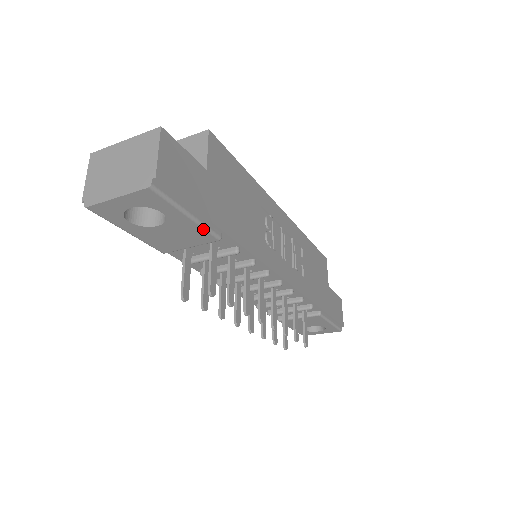
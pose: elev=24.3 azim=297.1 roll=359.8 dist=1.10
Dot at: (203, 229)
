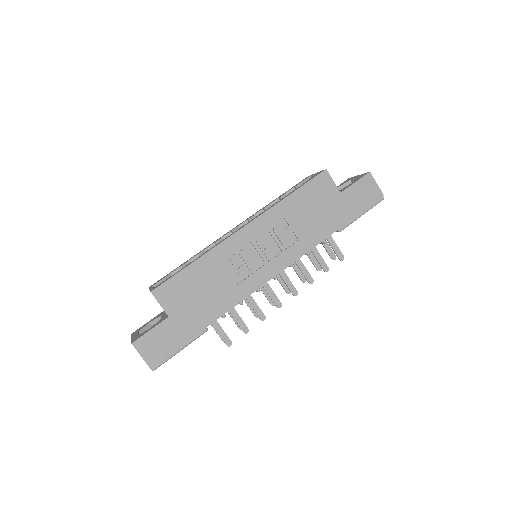
Dot at: occluded
